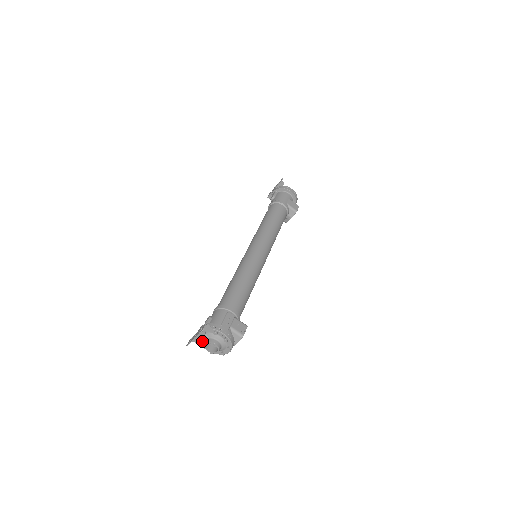
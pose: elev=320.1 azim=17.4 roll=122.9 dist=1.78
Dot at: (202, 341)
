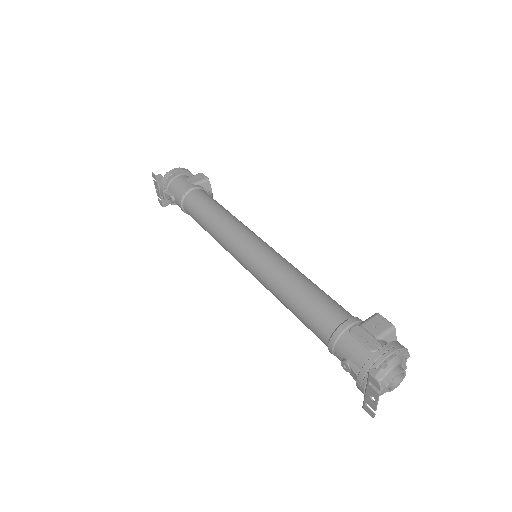
Dot at: (382, 391)
